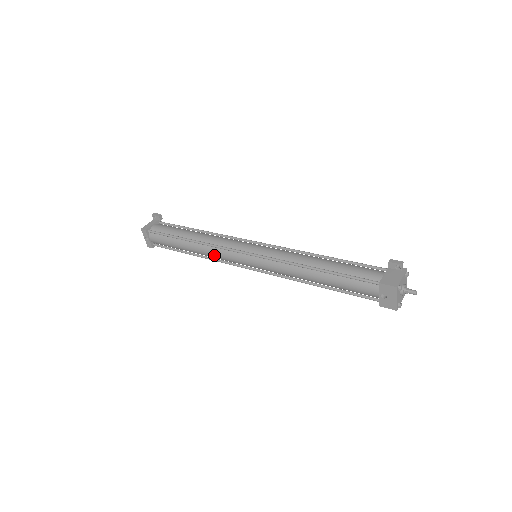
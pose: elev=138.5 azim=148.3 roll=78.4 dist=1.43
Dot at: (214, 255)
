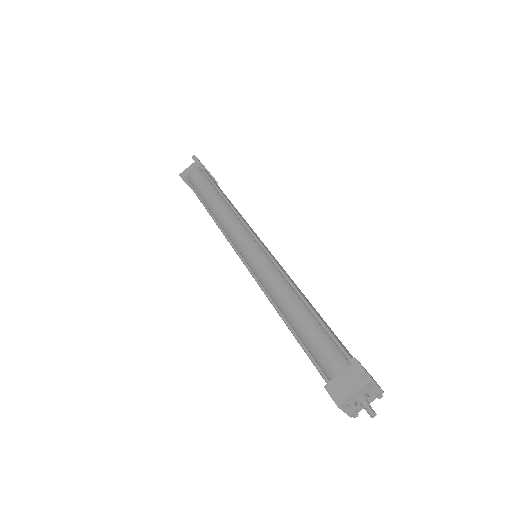
Dot at: occluded
